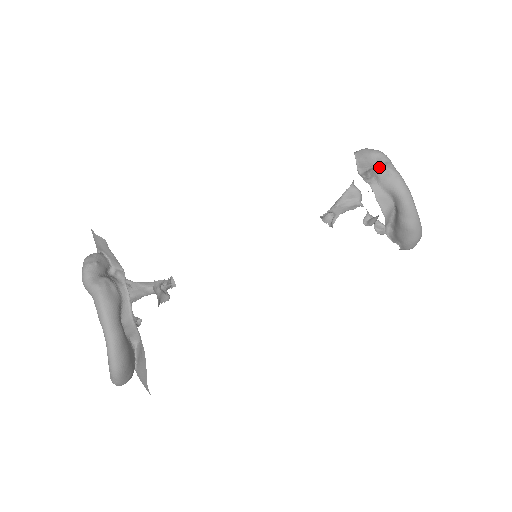
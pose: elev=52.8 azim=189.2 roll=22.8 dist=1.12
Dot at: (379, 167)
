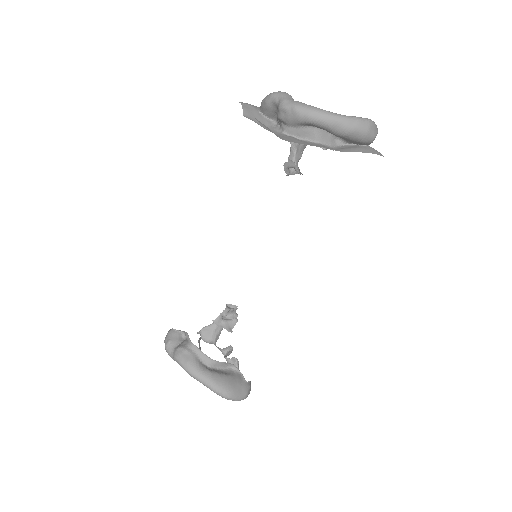
Dot at: (277, 111)
